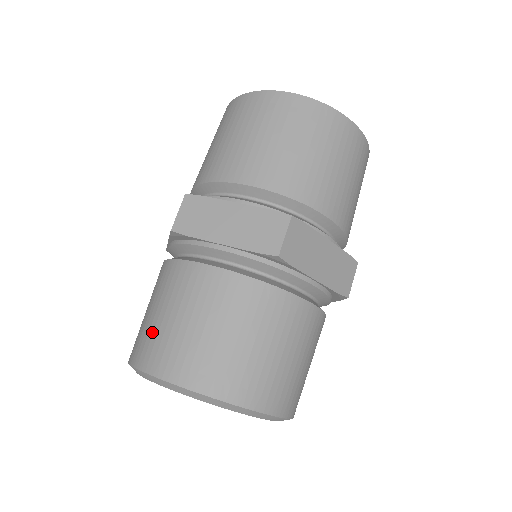
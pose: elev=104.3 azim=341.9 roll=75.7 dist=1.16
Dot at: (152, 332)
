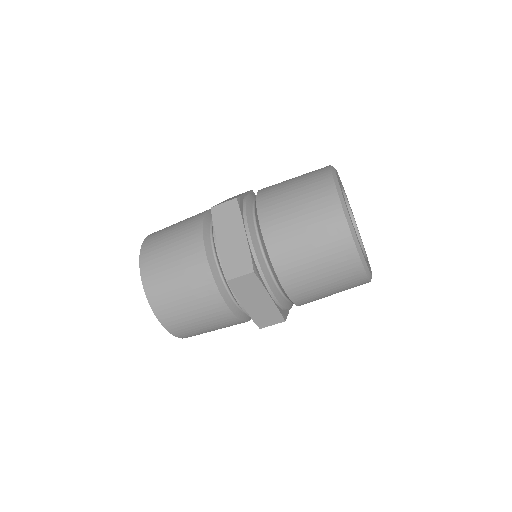
Dot at: (160, 240)
